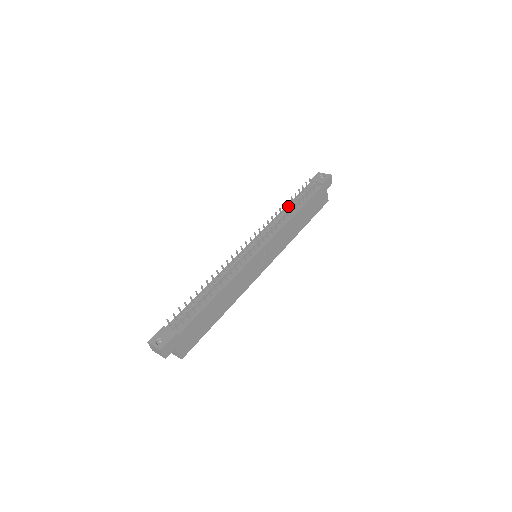
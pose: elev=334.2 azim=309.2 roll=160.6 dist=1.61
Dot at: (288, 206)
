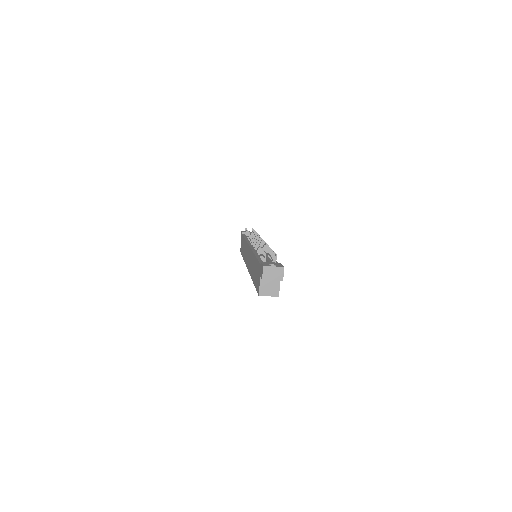
Dot at: occluded
